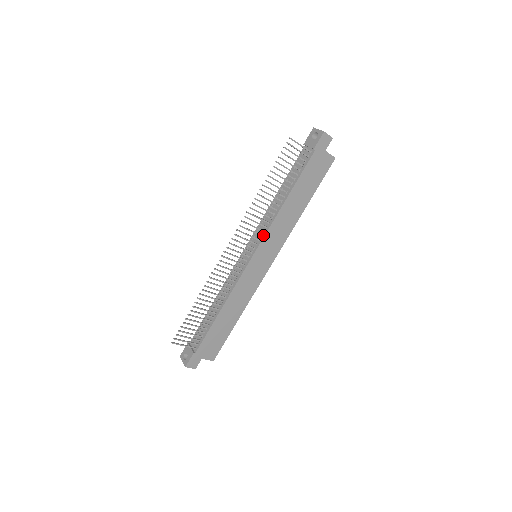
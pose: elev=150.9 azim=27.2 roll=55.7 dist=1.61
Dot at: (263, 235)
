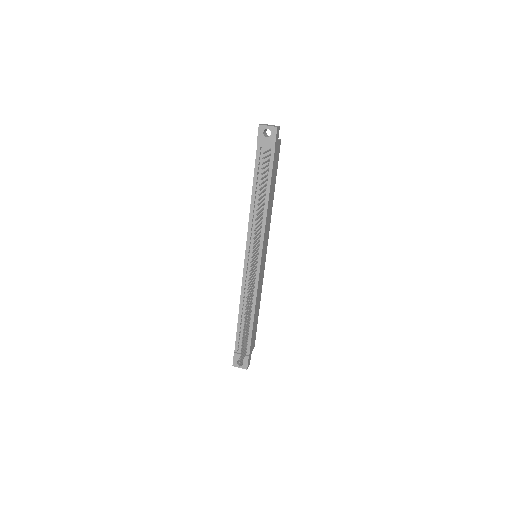
Dot at: (262, 239)
